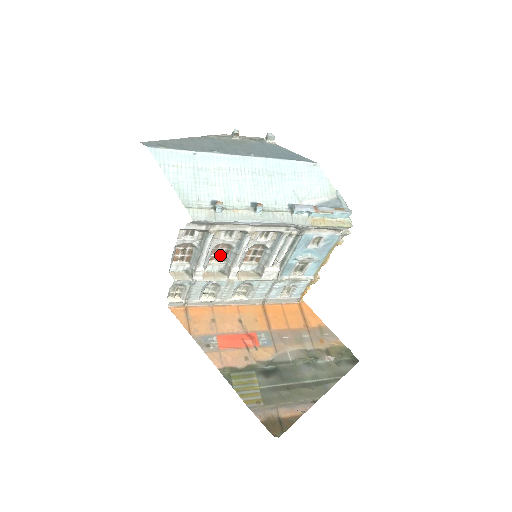
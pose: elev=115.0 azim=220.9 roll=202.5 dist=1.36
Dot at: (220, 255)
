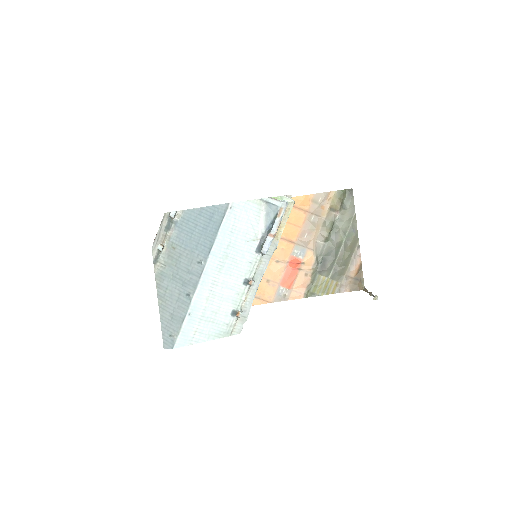
Dot at: occluded
